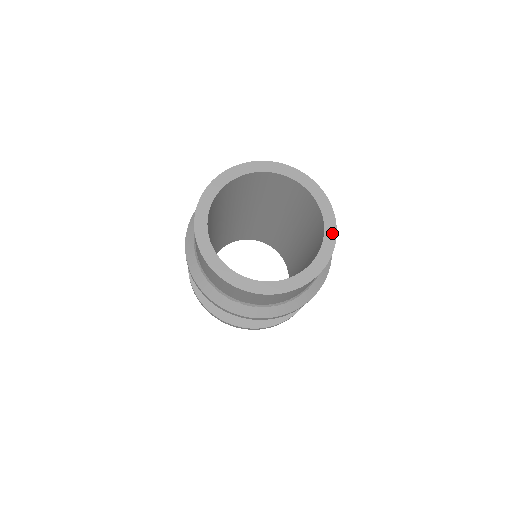
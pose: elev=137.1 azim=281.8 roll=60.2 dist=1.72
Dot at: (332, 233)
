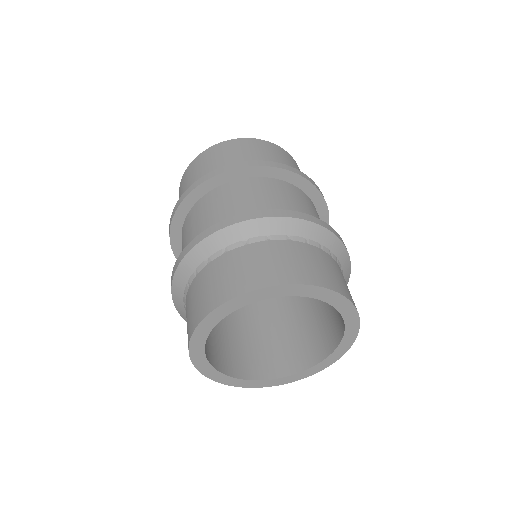
Dot at: (353, 334)
